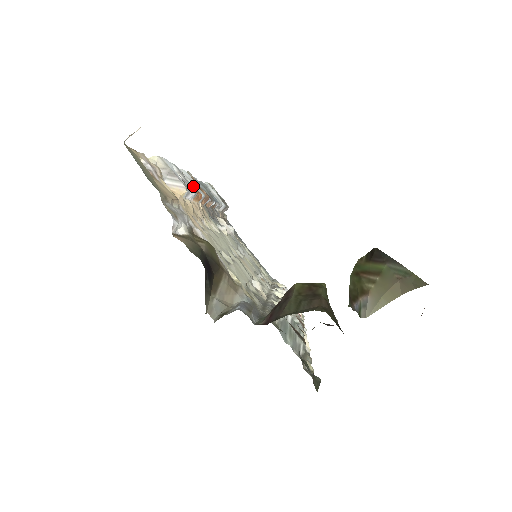
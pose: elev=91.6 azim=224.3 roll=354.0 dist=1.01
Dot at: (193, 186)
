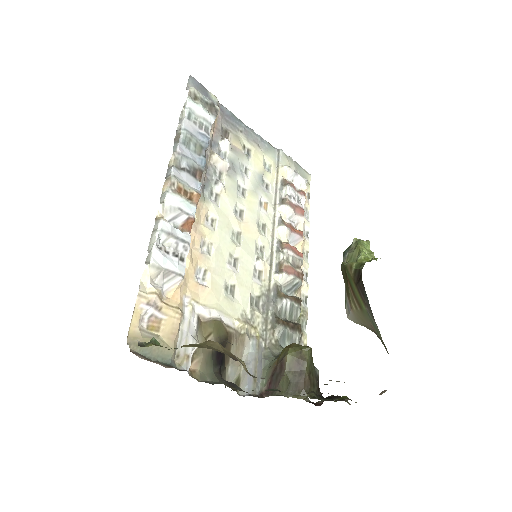
Dot at: (183, 215)
